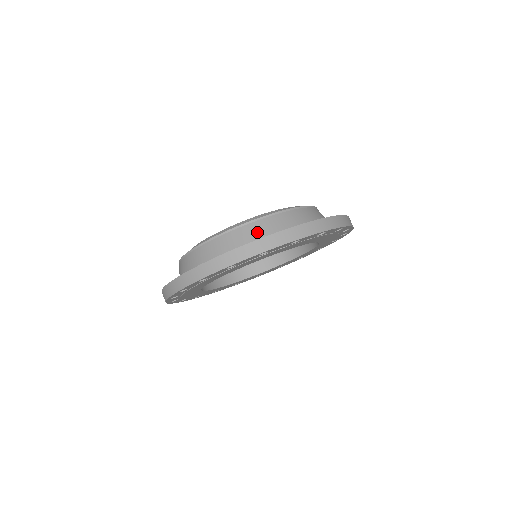
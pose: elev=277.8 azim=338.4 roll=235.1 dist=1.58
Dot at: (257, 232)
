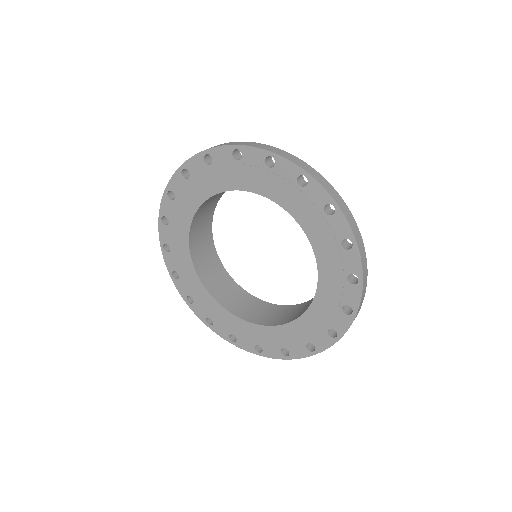
Dot at: occluded
